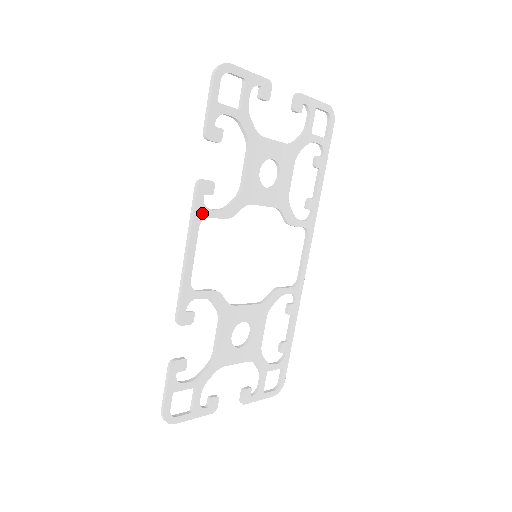
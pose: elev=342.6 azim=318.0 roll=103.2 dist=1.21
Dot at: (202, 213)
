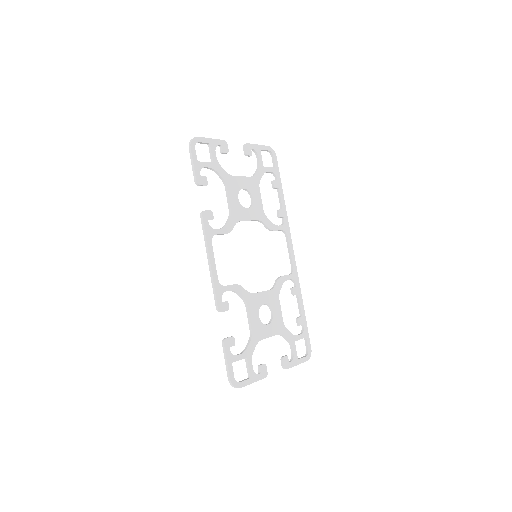
Dot at: (211, 232)
